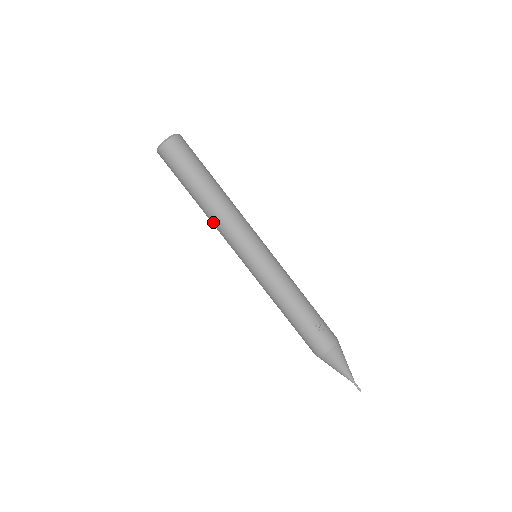
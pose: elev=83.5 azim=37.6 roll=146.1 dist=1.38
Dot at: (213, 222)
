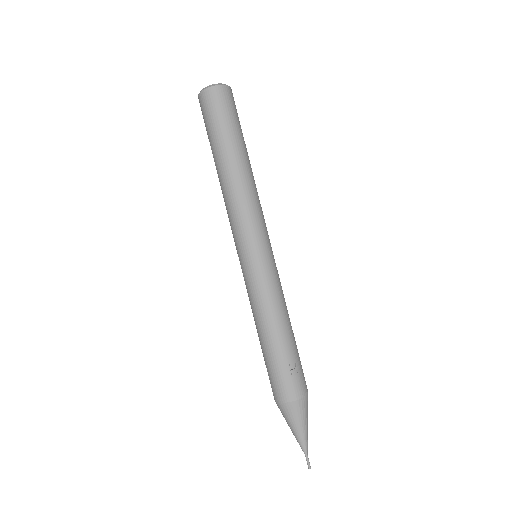
Dot at: (225, 197)
